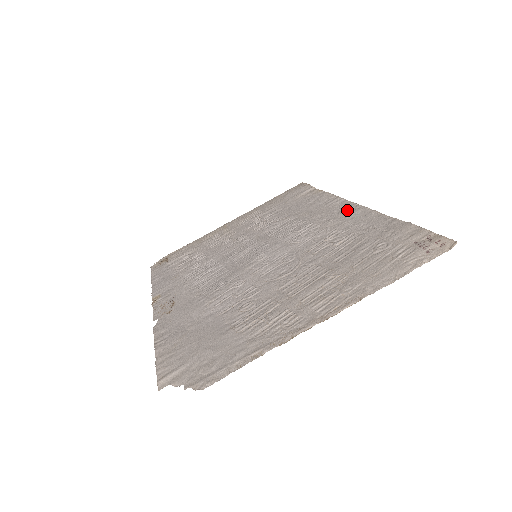
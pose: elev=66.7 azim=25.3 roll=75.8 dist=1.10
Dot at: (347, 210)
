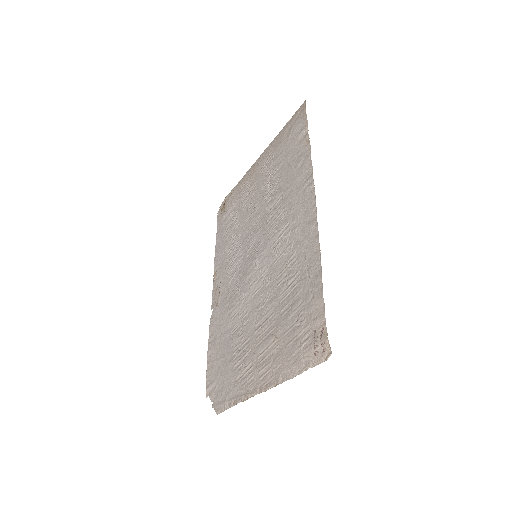
Dot at: (308, 216)
